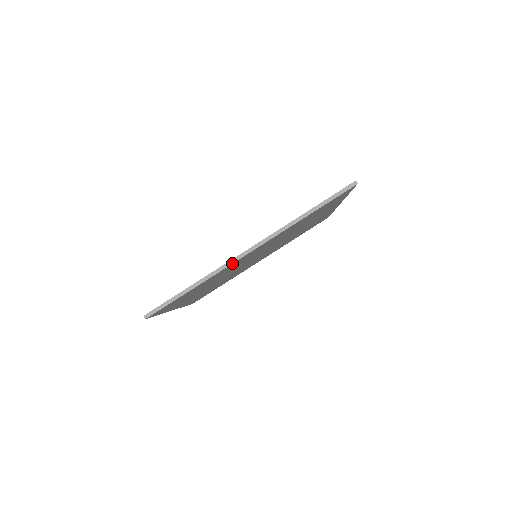
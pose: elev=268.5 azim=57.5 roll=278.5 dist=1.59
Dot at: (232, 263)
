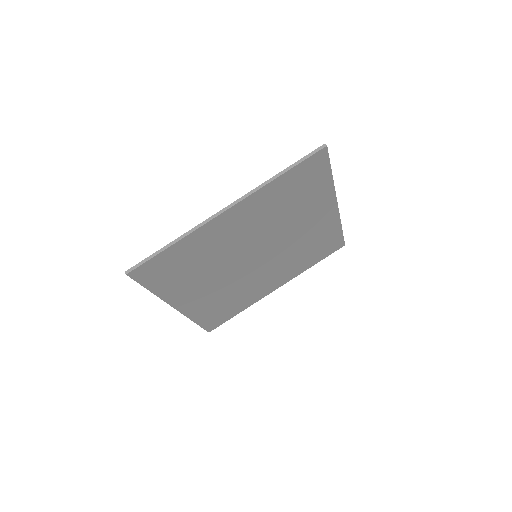
Dot at: (209, 221)
